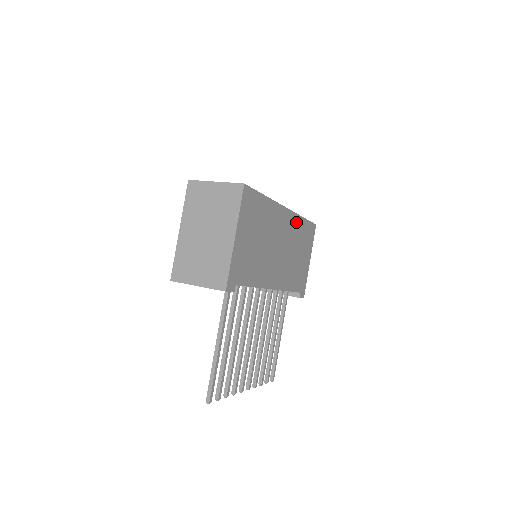
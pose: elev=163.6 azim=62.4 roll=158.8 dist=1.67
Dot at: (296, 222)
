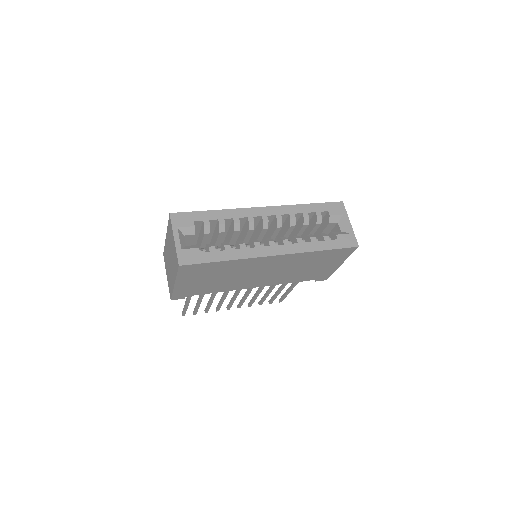
Dot at: (301, 256)
